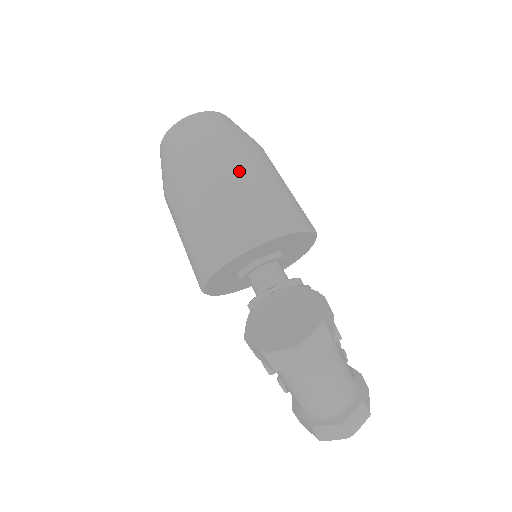
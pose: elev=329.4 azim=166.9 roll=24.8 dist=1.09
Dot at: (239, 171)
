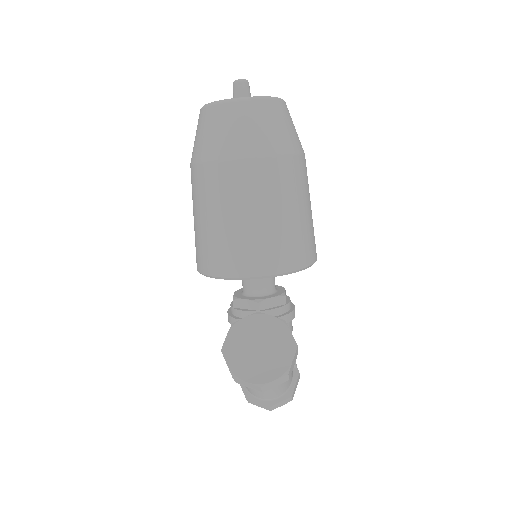
Dot at: (272, 197)
